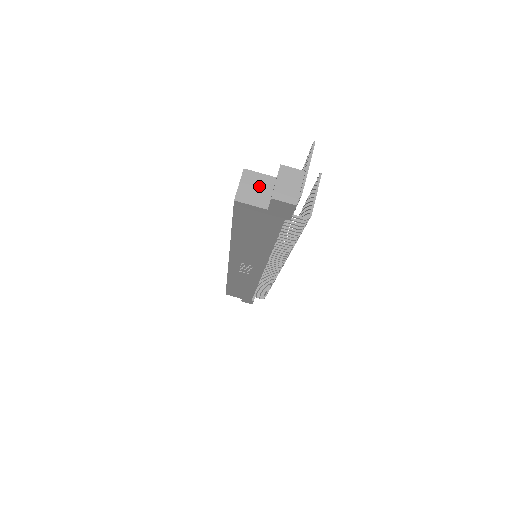
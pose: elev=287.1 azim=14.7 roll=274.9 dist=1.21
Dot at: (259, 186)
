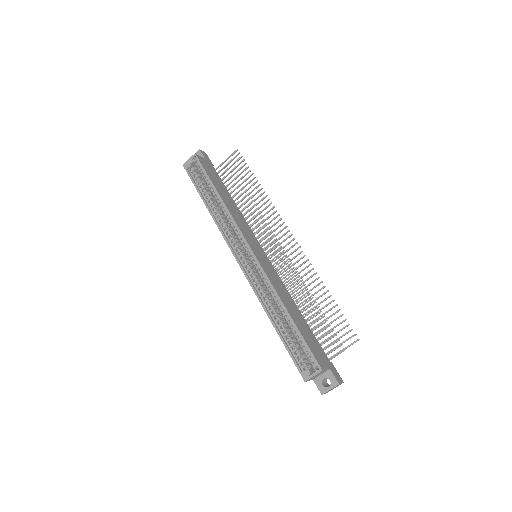
Dot at: (320, 374)
